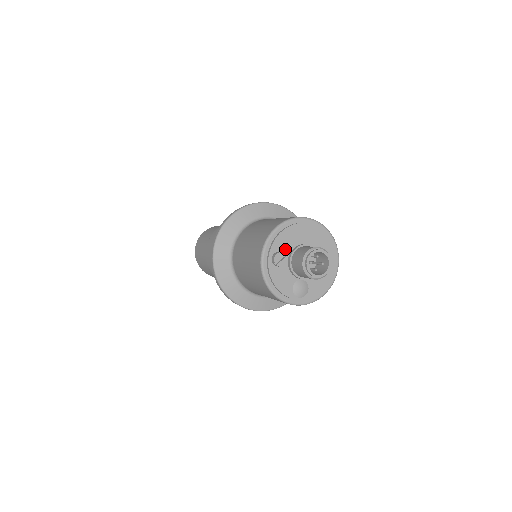
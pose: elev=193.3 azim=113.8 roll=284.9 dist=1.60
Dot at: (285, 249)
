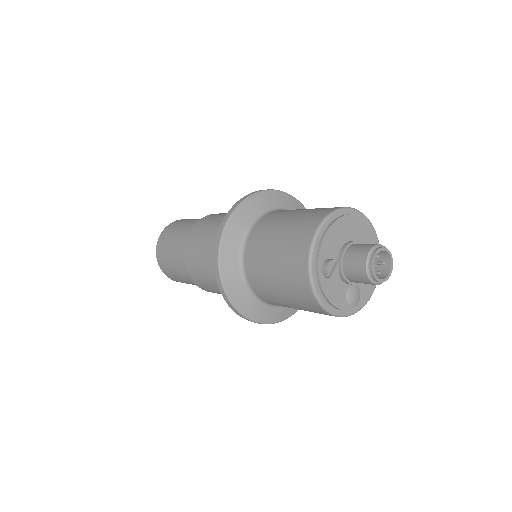
Dot at: (332, 254)
